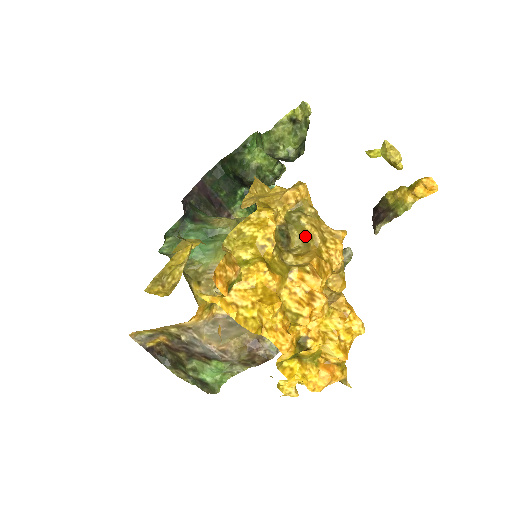
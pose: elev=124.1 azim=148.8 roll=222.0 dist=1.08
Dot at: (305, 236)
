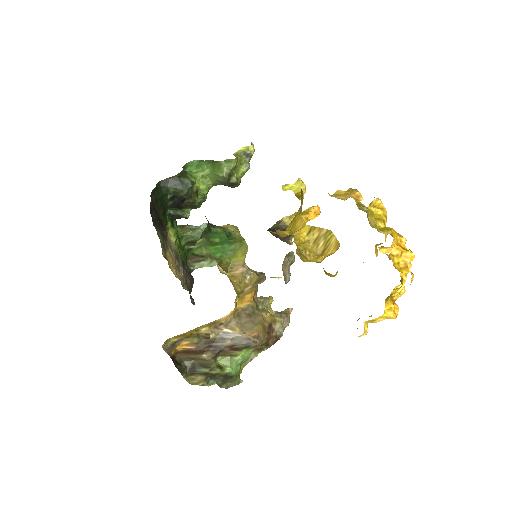
Dot at: occluded
